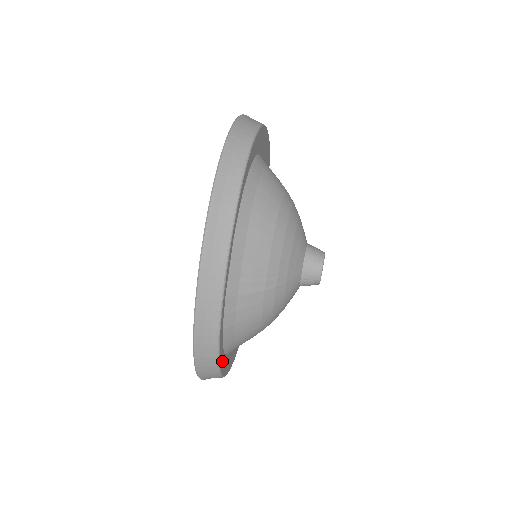
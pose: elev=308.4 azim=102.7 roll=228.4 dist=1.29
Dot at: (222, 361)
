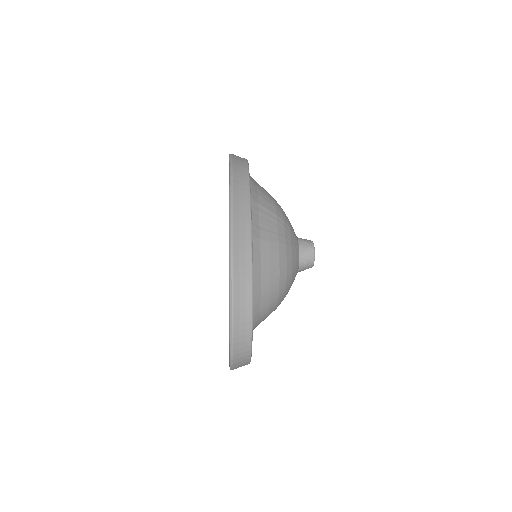
Dot at: occluded
